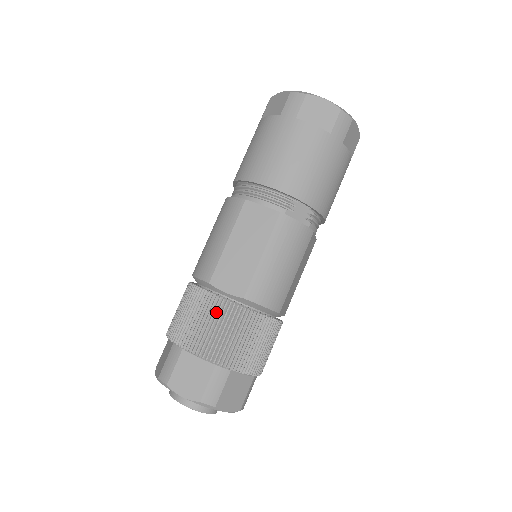
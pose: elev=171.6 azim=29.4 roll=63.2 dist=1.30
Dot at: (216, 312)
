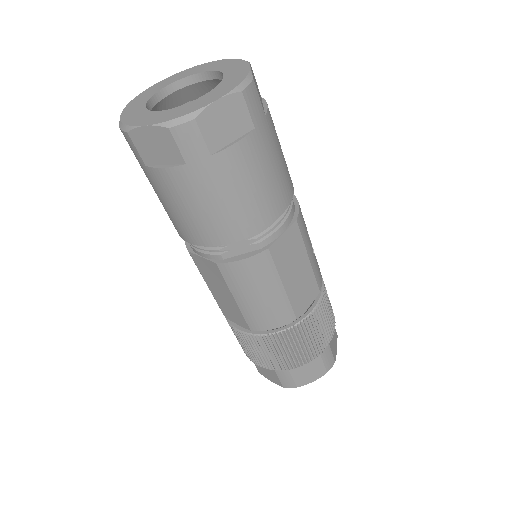
Dot at: (243, 339)
